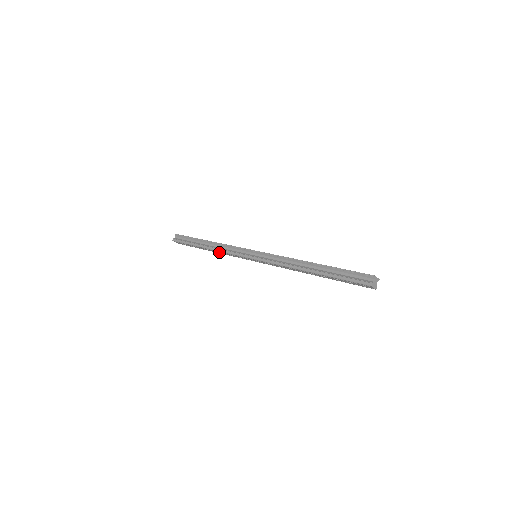
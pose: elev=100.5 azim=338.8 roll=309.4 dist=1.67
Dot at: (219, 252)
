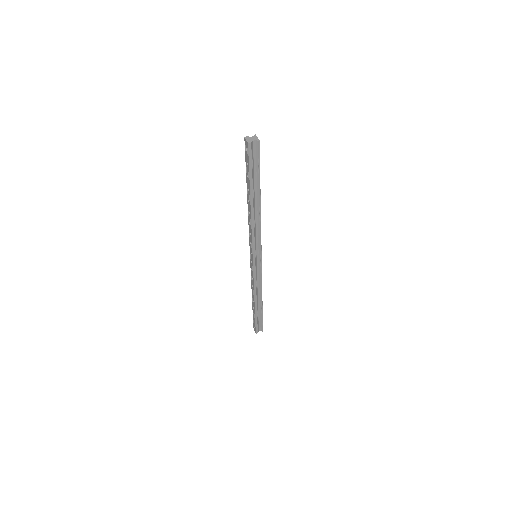
Dot at: (253, 290)
